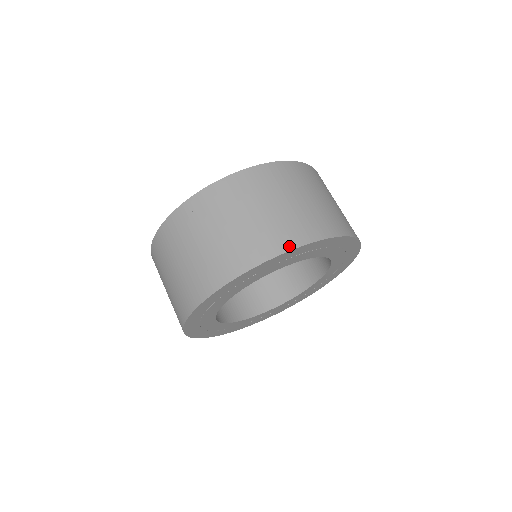
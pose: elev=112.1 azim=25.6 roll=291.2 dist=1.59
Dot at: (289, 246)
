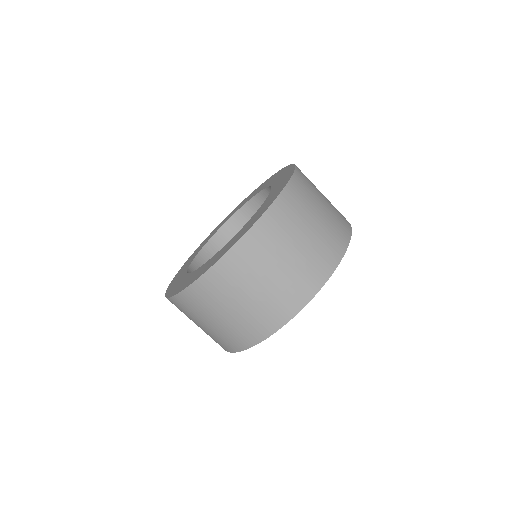
Dot at: (346, 242)
